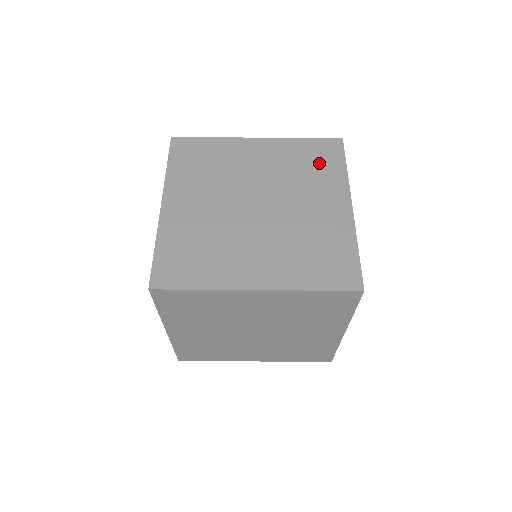
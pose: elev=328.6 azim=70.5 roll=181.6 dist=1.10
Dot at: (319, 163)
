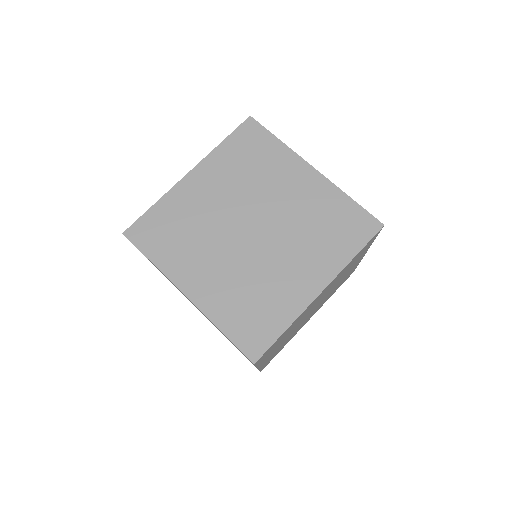
Dot at: (338, 232)
